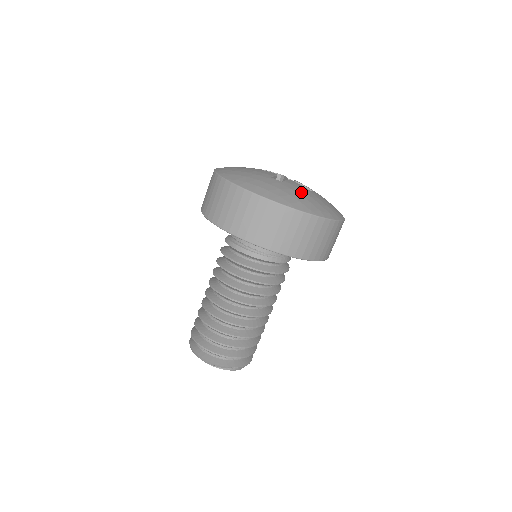
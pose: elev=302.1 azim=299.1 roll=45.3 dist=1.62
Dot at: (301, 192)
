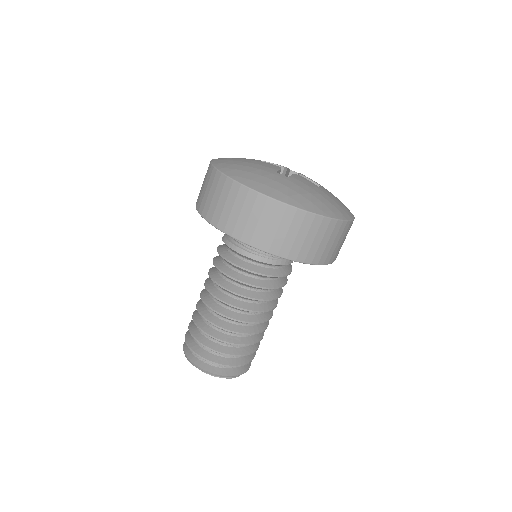
Dot at: (310, 189)
